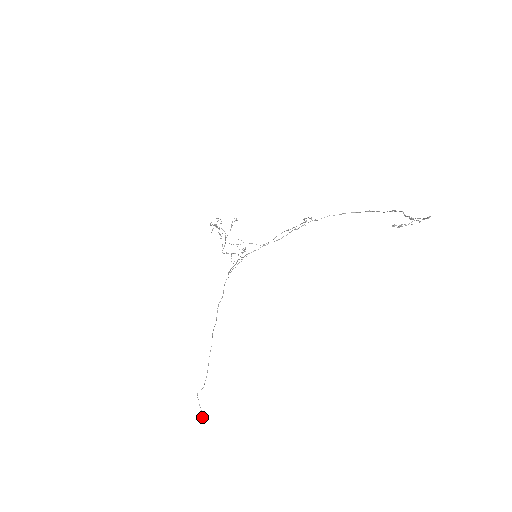
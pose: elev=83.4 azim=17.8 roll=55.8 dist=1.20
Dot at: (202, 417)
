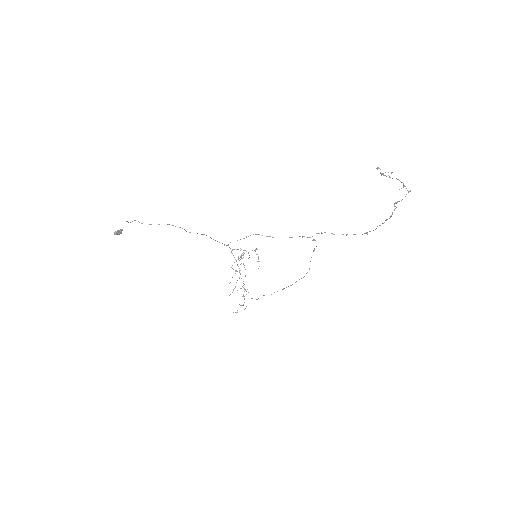
Dot at: (120, 231)
